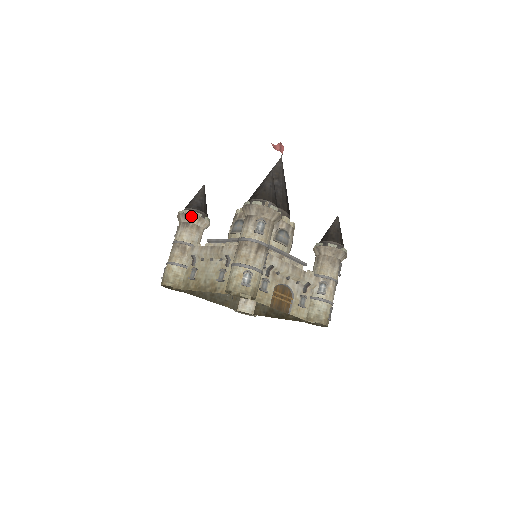
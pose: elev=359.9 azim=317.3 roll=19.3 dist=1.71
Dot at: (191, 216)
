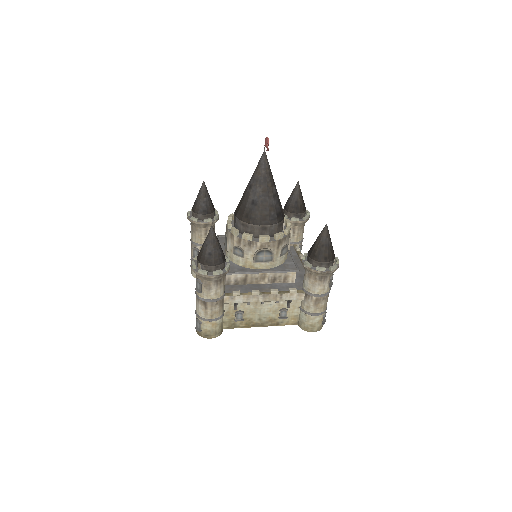
Dot at: occluded
